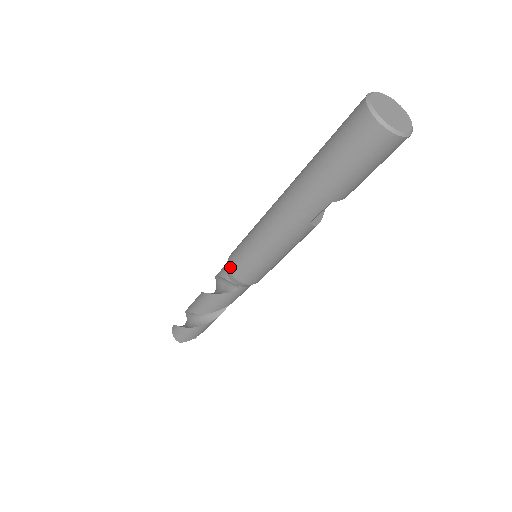
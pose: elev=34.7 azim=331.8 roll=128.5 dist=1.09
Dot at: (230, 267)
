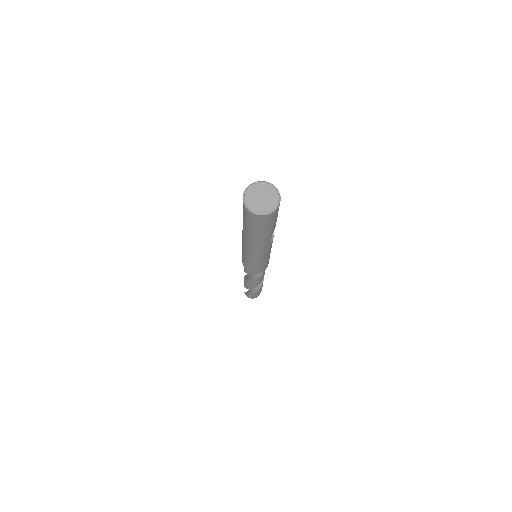
Dot at: (250, 272)
